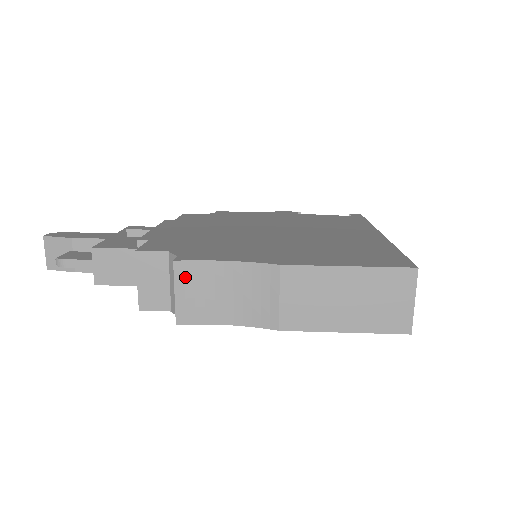
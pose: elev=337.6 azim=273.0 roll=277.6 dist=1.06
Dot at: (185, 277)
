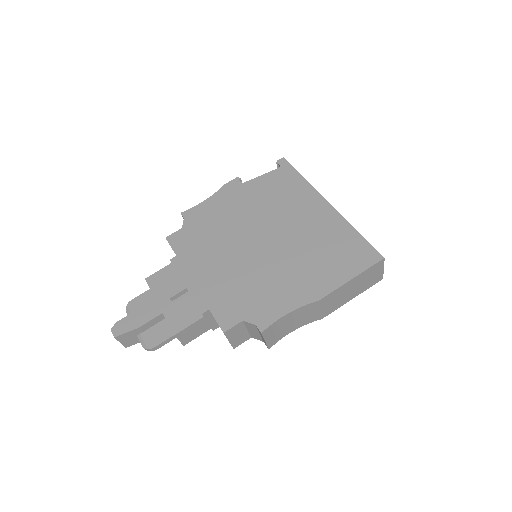
Dot at: (268, 333)
